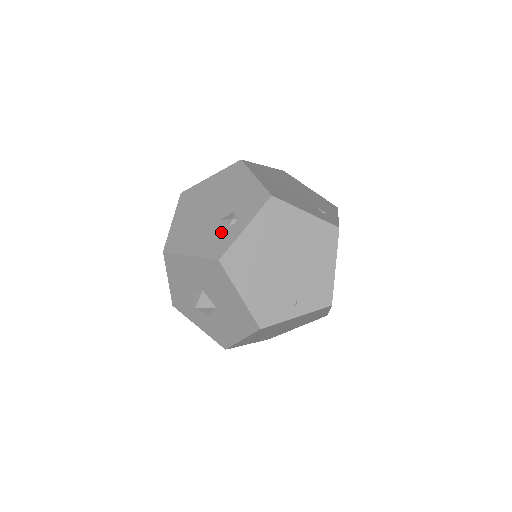
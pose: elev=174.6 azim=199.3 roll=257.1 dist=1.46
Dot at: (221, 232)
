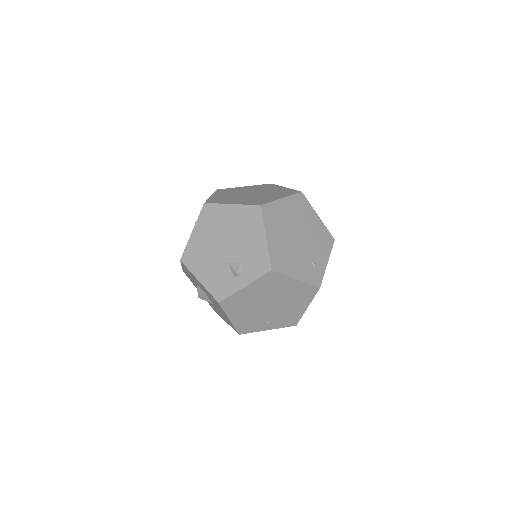
Dot at: (226, 277)
